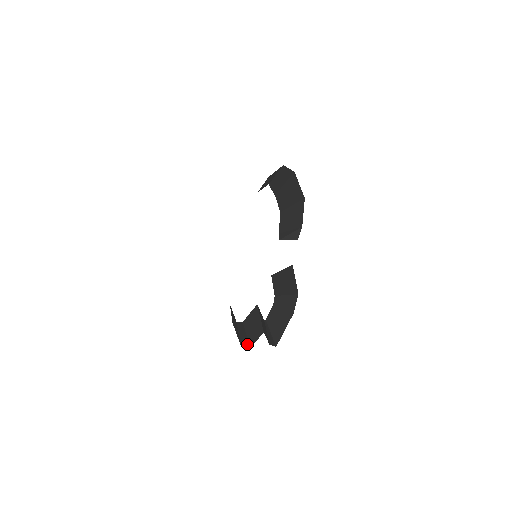
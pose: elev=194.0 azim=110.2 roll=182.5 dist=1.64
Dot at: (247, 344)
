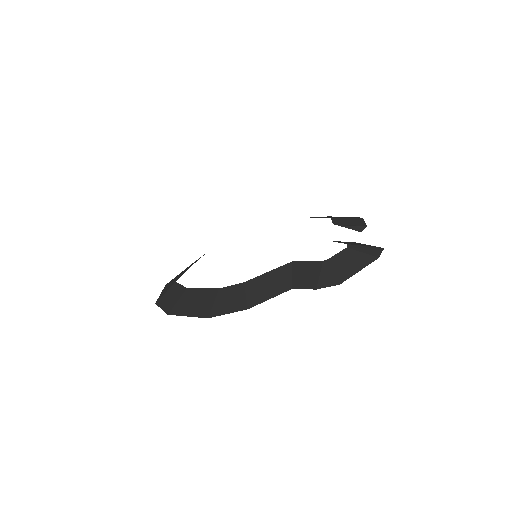
Dot at: (239, 307)
